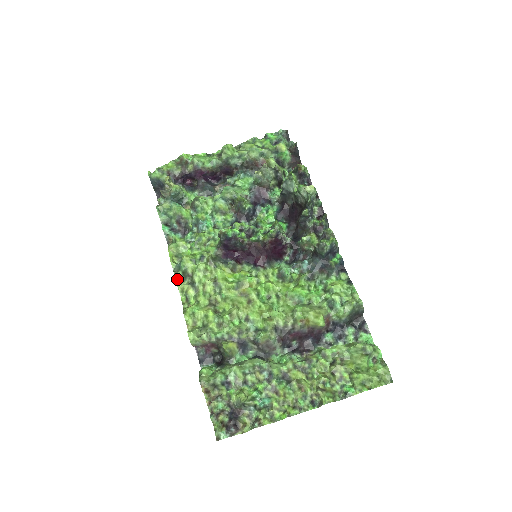
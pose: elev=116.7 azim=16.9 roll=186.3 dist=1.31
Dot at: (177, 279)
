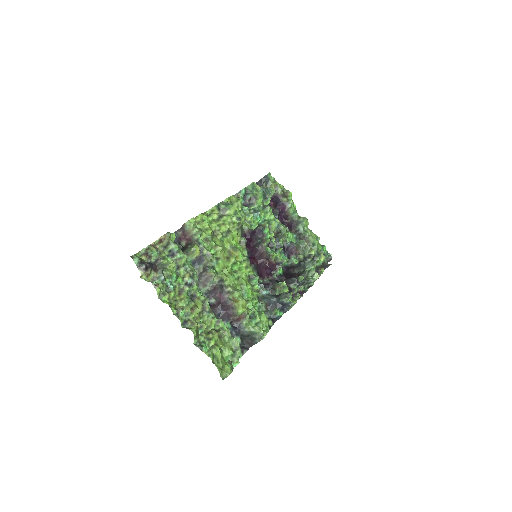
Dot at: (219, 205)
